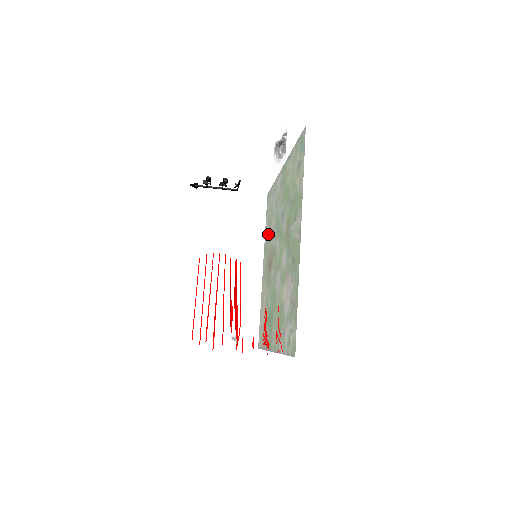
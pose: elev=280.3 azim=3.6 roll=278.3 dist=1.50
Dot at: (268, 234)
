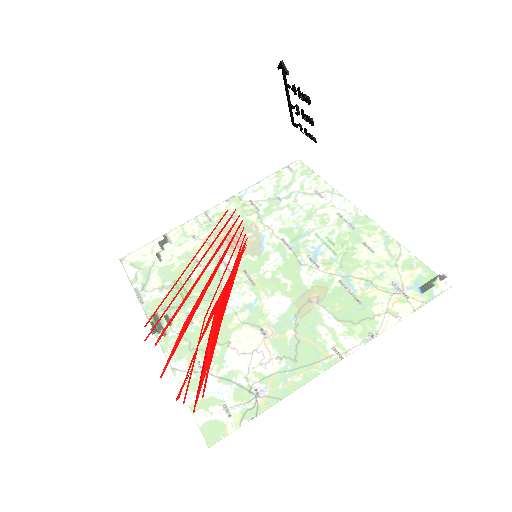
Dot at: occluded
